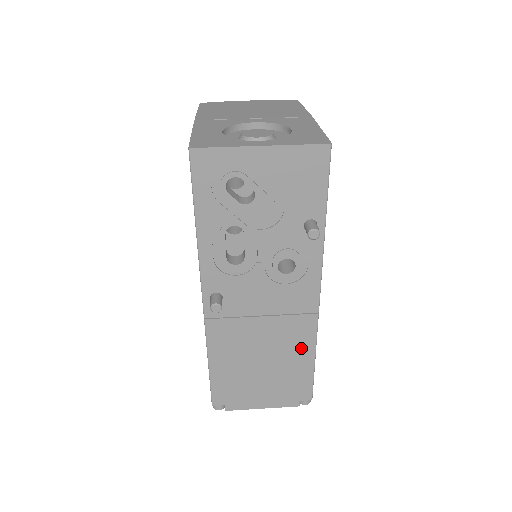
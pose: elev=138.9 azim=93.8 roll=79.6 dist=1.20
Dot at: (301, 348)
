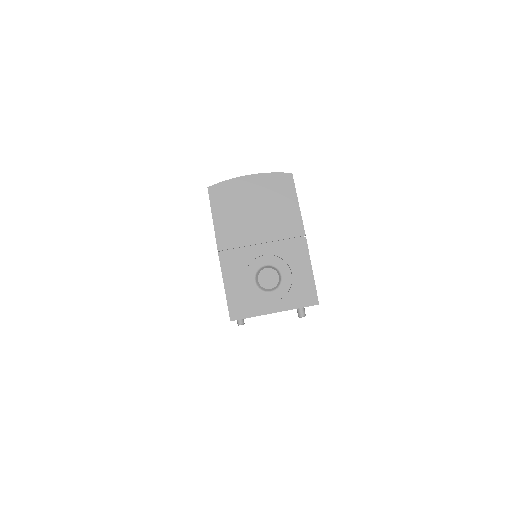
Dot at: occluded
